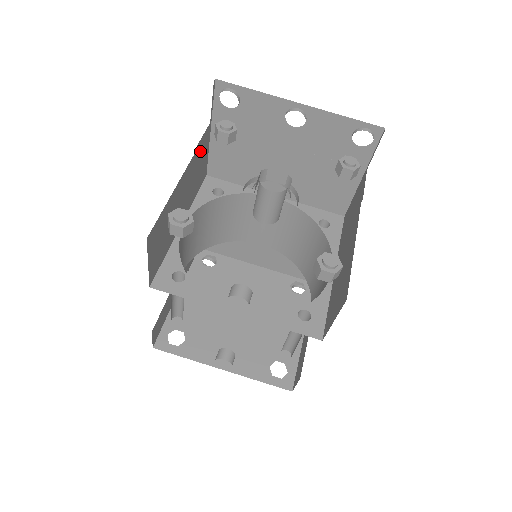
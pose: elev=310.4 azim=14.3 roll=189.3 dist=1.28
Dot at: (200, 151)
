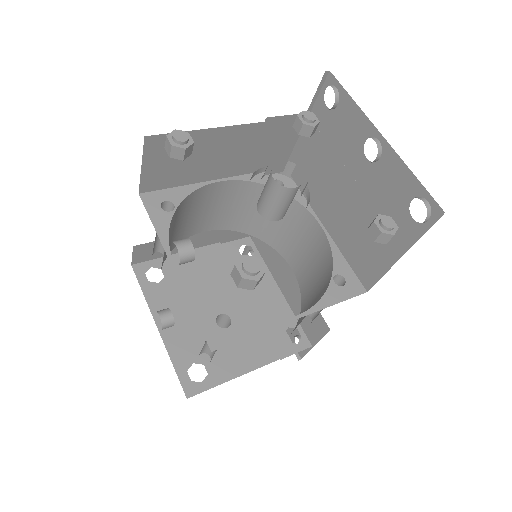
Dot at: (278, 129)
